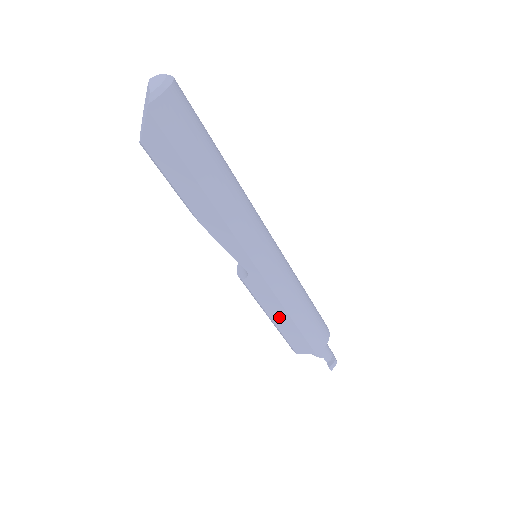
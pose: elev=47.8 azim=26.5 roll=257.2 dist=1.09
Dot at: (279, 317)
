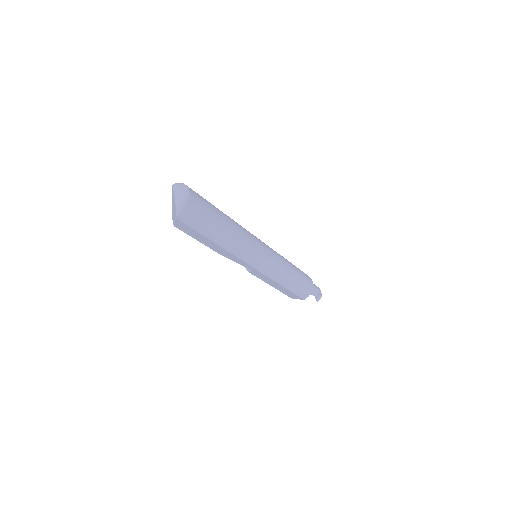
Dot at: (276, 286)
